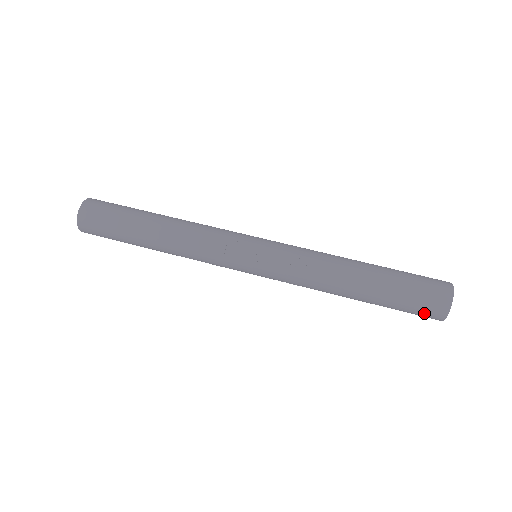
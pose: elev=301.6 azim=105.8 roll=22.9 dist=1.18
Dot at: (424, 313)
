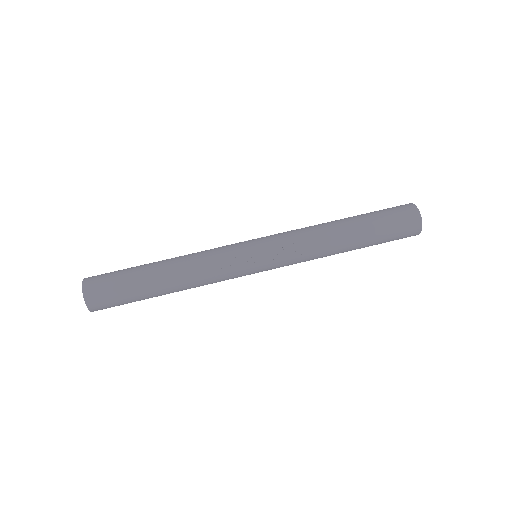
Dot at: occluded
